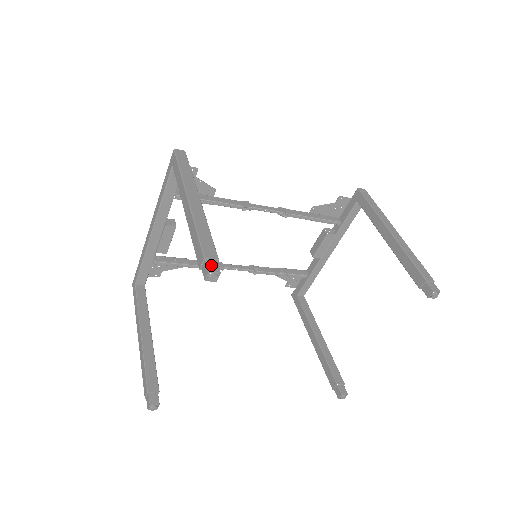
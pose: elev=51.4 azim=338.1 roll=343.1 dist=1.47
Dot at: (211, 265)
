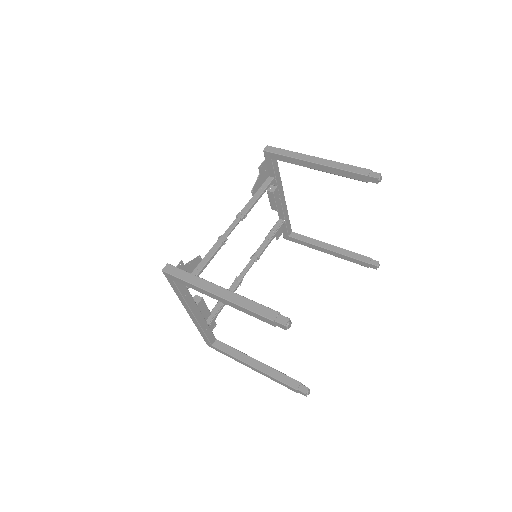
Dot at: (281, 321)
